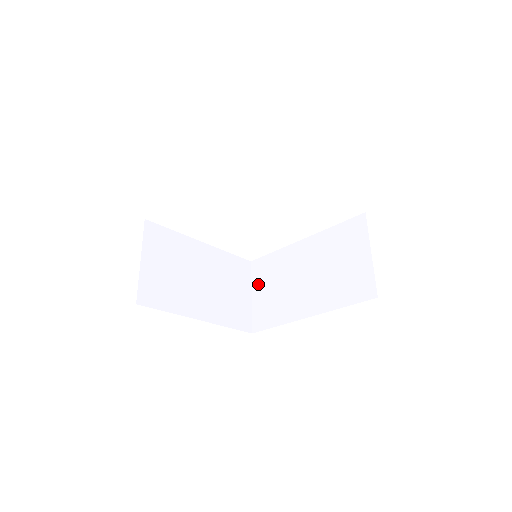
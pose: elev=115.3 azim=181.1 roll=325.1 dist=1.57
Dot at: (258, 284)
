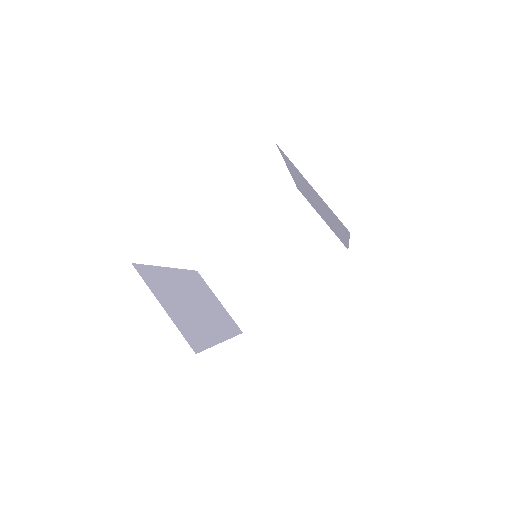
Dot at: (315, 209)
